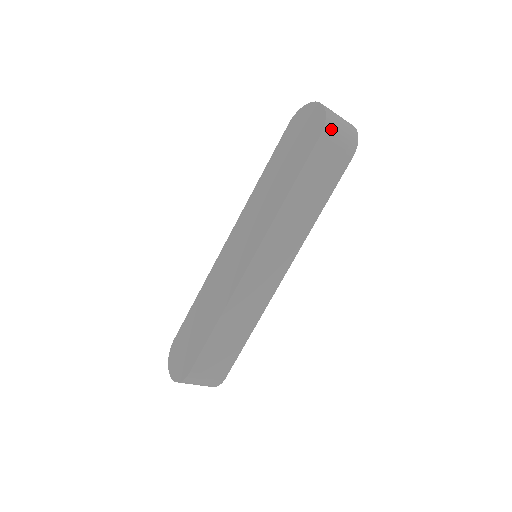
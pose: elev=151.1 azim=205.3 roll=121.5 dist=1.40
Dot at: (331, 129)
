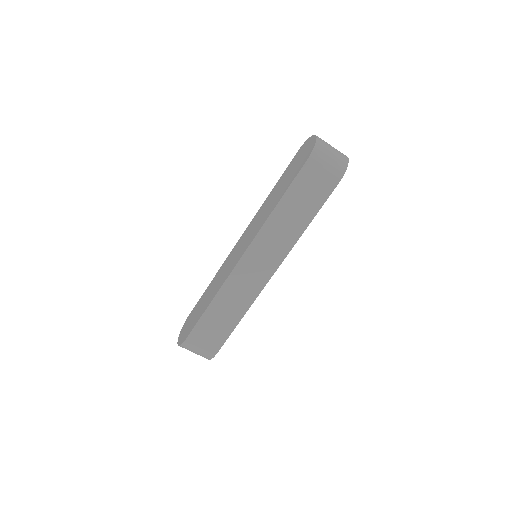
Dot at: (318, 157)
